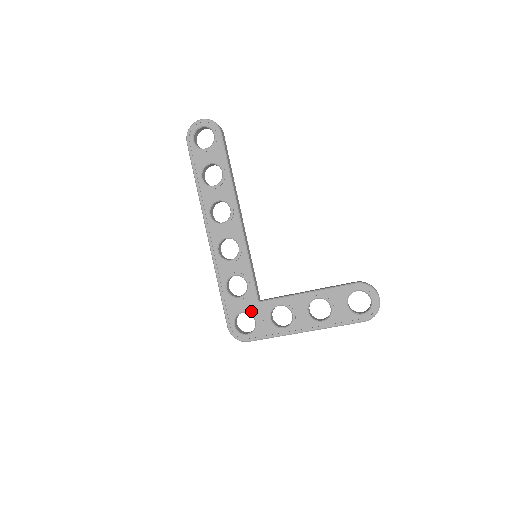
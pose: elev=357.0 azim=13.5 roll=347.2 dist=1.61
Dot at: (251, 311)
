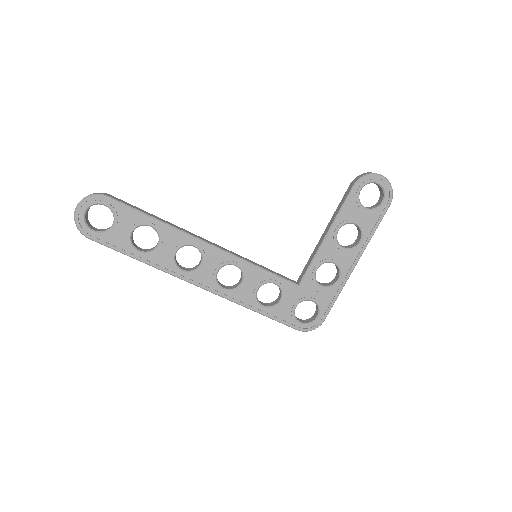
Dot at: (301, 298)
